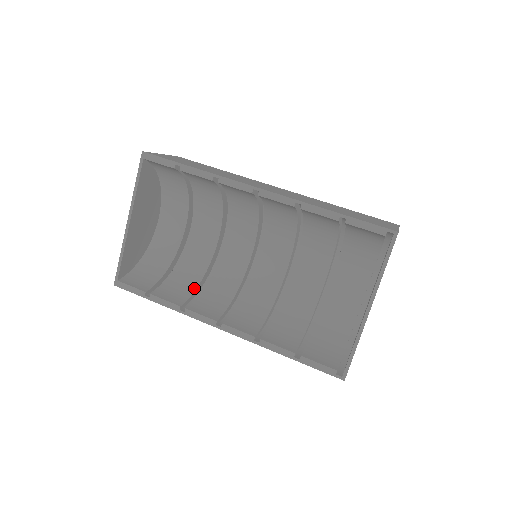
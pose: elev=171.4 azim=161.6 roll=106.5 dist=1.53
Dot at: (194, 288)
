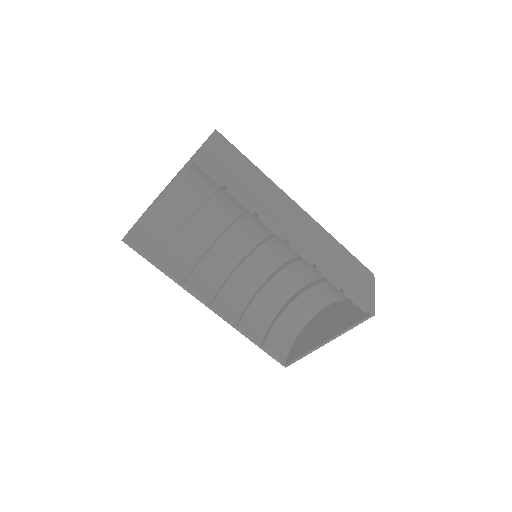
Dot at: (193, 259)
